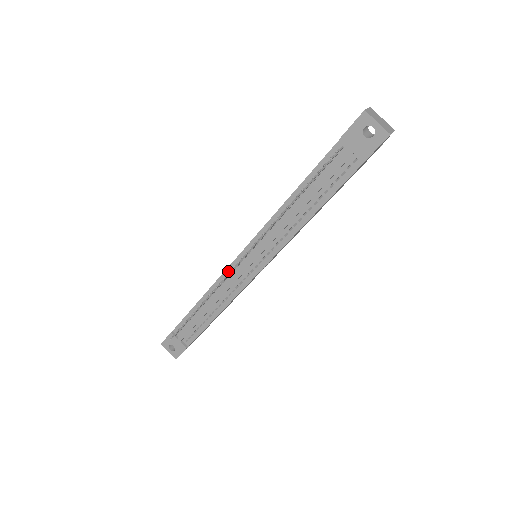
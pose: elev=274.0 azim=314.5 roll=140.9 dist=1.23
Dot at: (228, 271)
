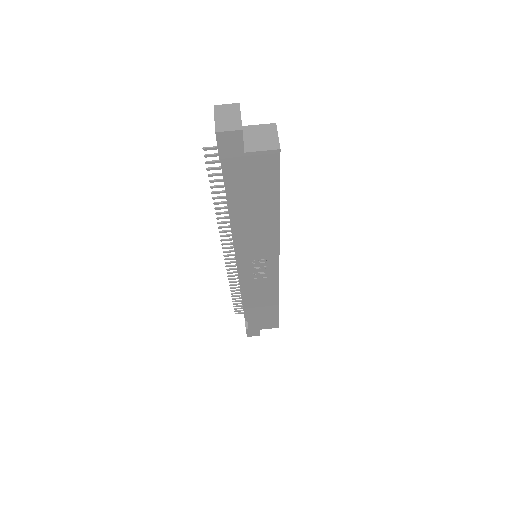
Dot at: occluded
